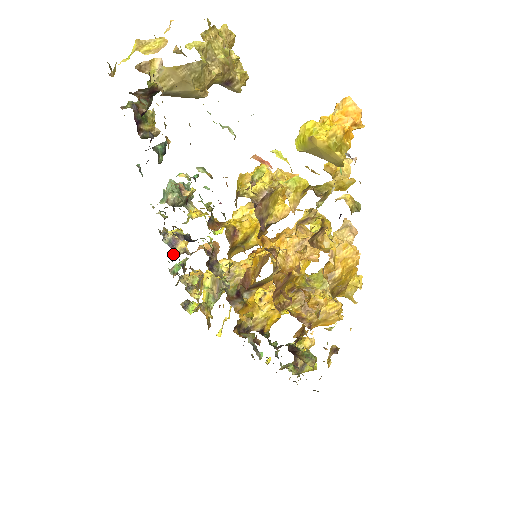
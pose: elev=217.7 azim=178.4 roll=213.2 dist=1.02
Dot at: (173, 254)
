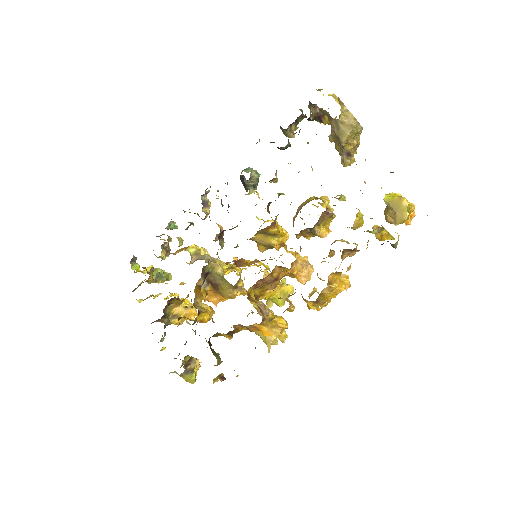
Dot at: (189, 212)
